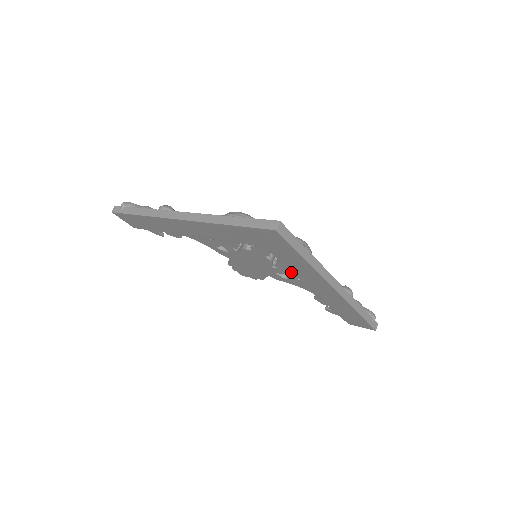
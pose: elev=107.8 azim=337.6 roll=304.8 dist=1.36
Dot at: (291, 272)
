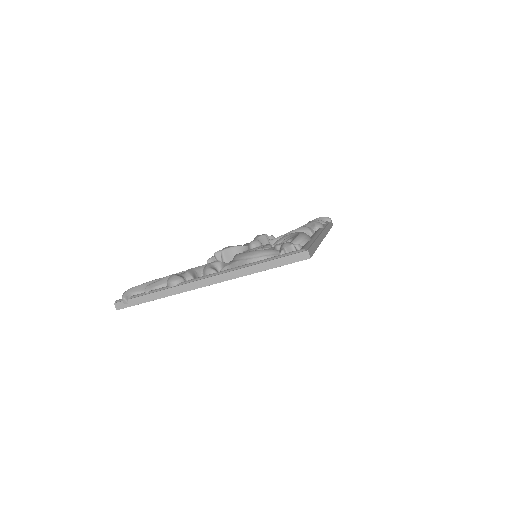
Dot at: occluded
